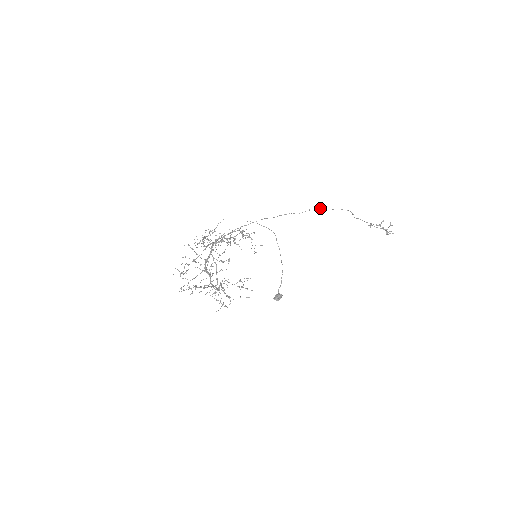
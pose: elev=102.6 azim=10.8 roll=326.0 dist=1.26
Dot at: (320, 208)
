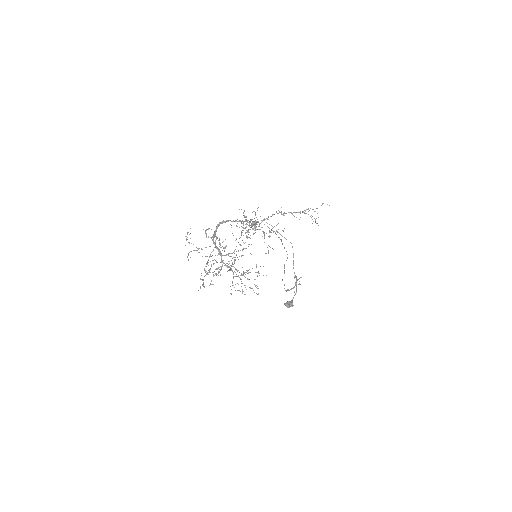
Dot at: occluded
